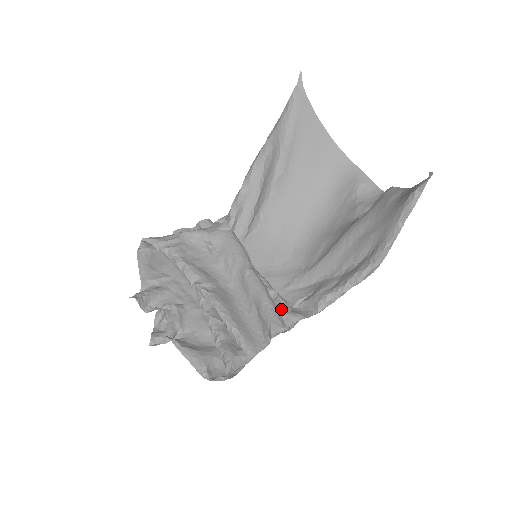
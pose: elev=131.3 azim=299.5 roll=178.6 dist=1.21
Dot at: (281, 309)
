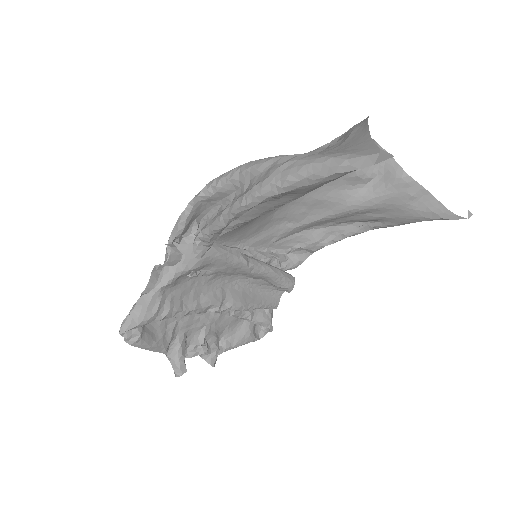
Dot at: (284, 268)
